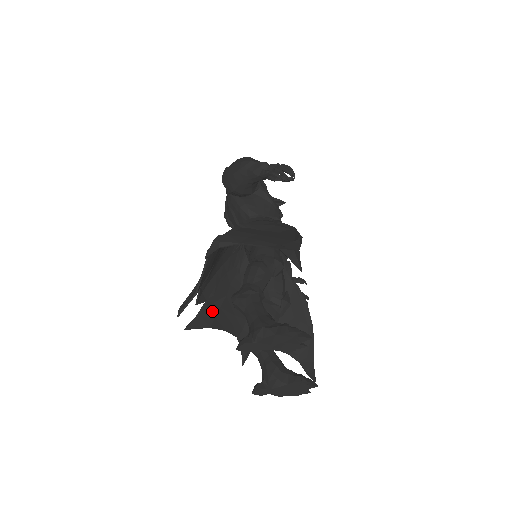
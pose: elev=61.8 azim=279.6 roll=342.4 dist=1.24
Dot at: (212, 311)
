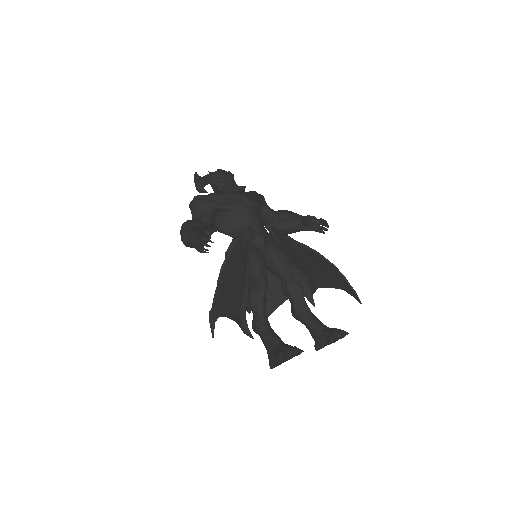
Dot at: occluded
